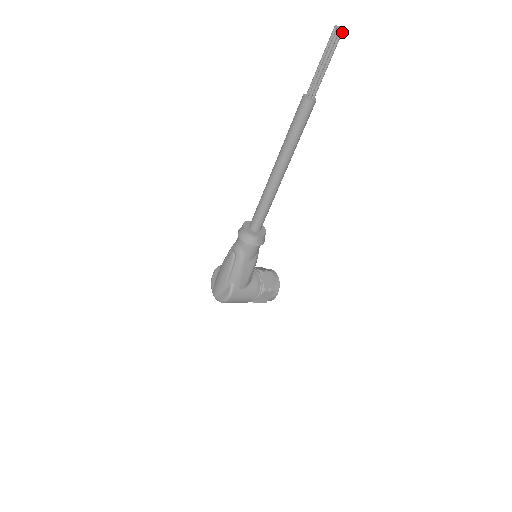
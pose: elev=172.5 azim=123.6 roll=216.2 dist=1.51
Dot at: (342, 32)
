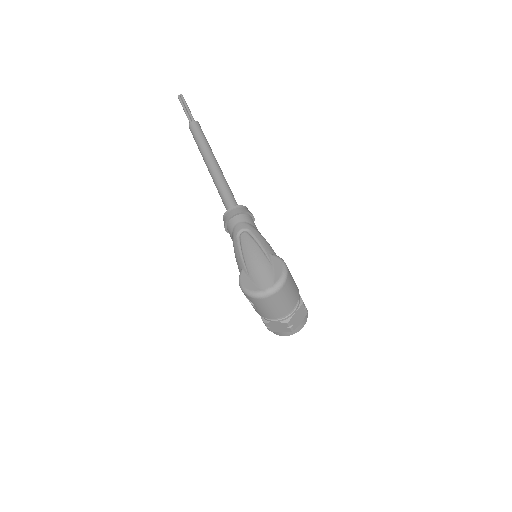
Dot at: occluded
